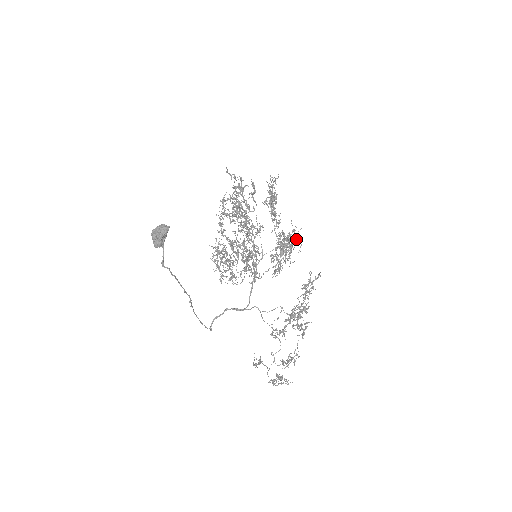
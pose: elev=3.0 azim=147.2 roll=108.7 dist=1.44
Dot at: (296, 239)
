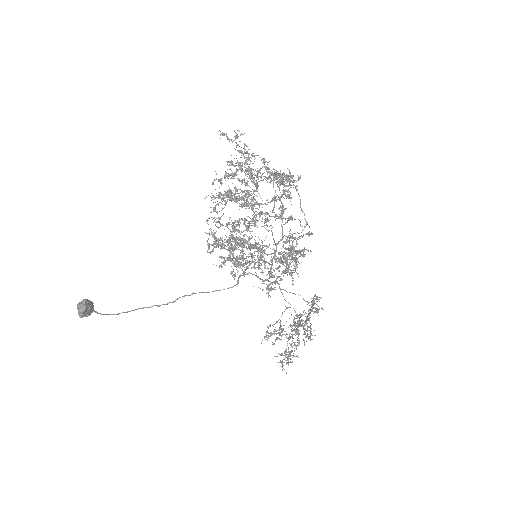
Dot at: occluded
